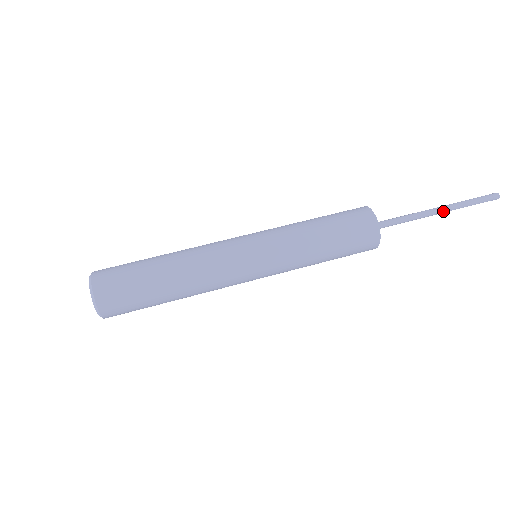
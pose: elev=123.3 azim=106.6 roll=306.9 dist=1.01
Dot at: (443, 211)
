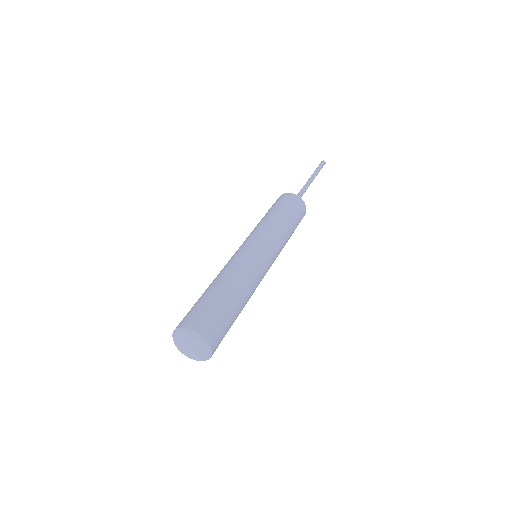
Dot at: (312, 180)
